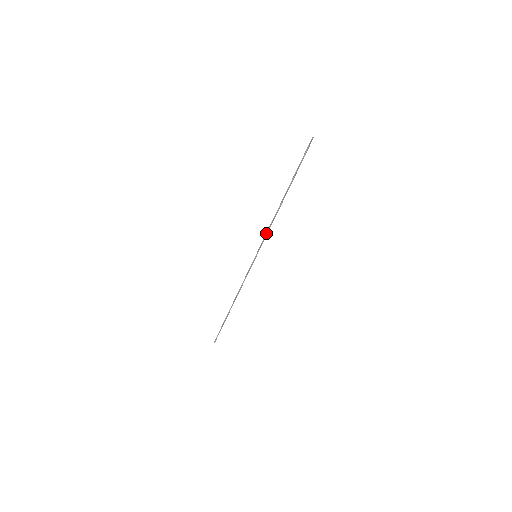
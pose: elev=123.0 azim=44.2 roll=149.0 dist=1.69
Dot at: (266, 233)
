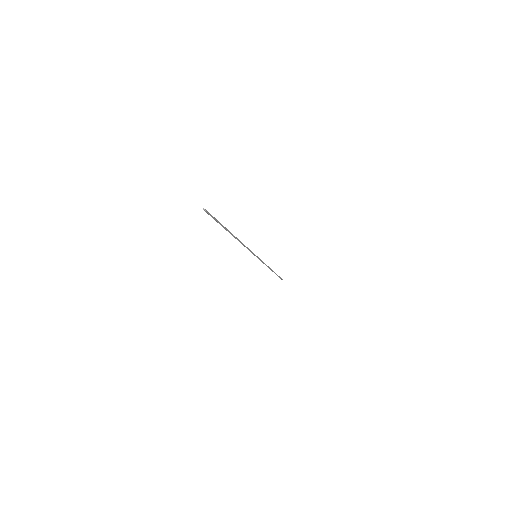
Dot at: occluded
